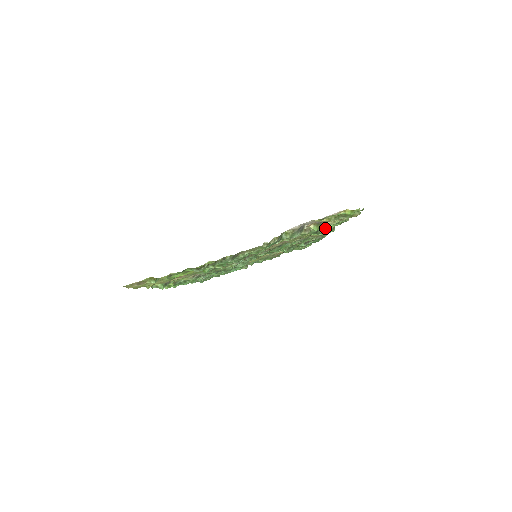
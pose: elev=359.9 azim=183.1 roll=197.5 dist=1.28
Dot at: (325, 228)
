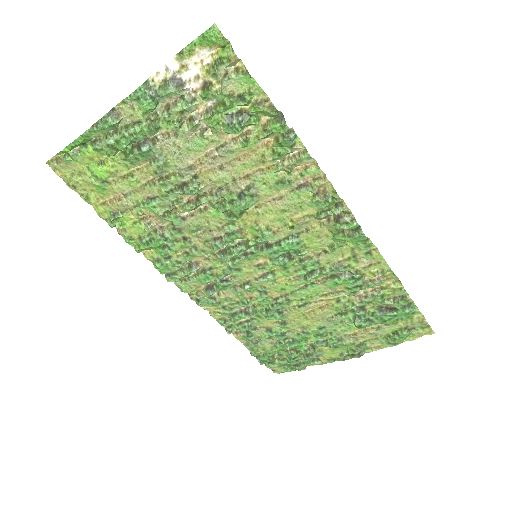
Dot at: (241, 120)
